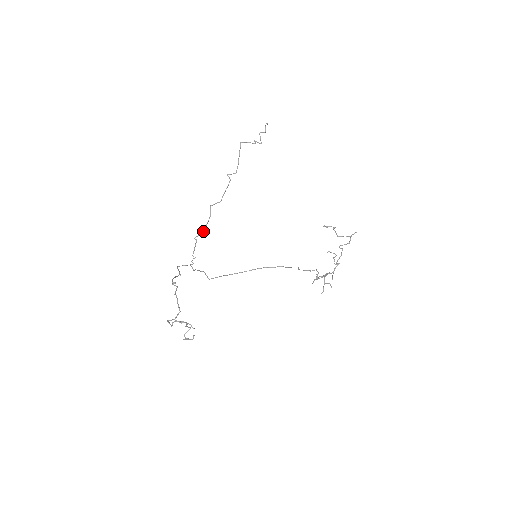
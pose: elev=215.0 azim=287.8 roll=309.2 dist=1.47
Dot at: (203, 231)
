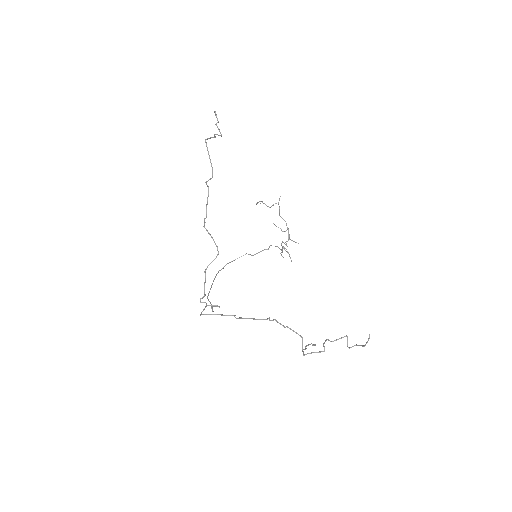
Dot at: (216, 257)
